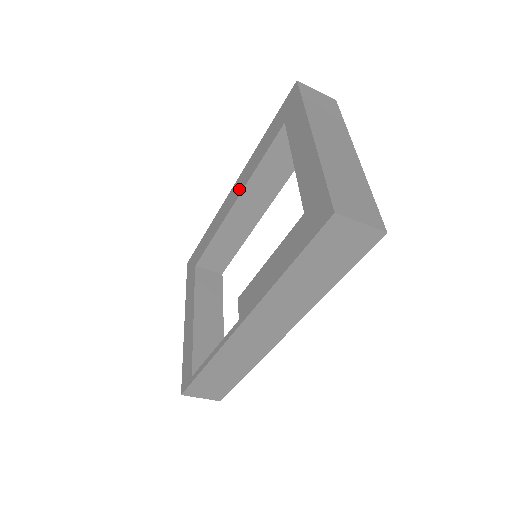
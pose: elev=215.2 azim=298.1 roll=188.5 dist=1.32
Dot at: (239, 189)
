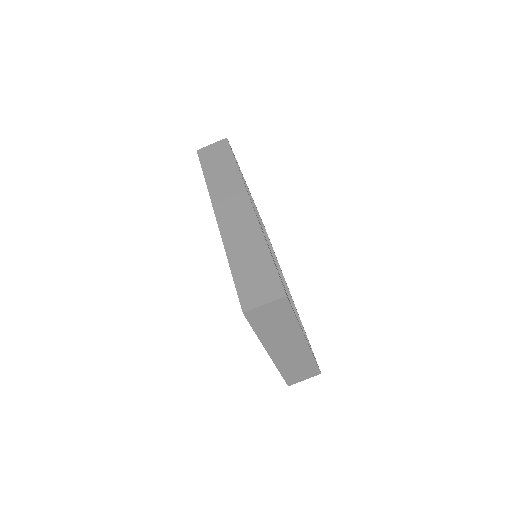
Dot at: occluded
